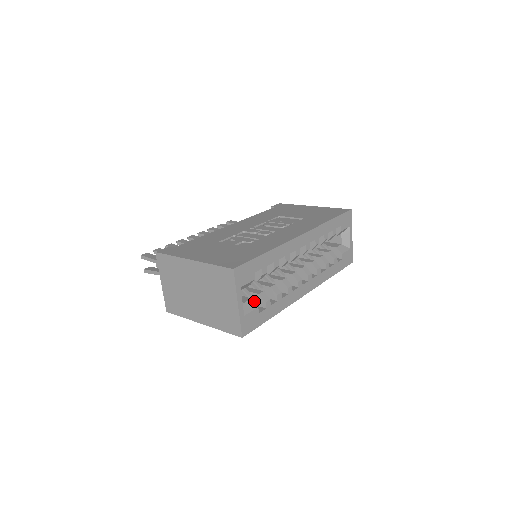
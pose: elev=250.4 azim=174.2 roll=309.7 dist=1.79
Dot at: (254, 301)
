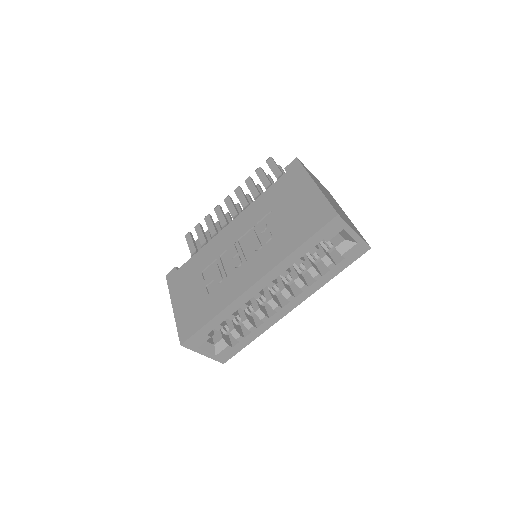
Dot at: occluded
